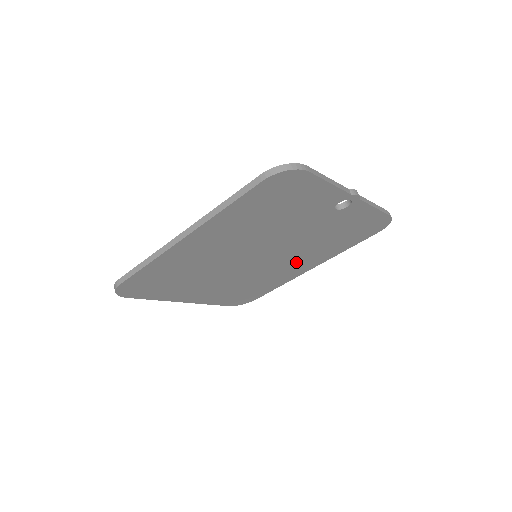
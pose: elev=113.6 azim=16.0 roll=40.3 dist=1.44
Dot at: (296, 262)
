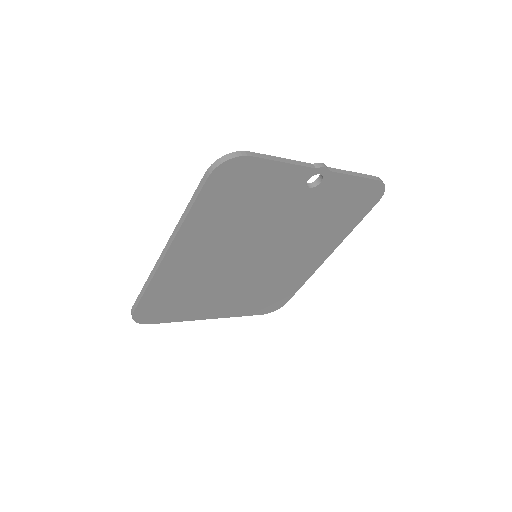
Dot at: (305, 253)
